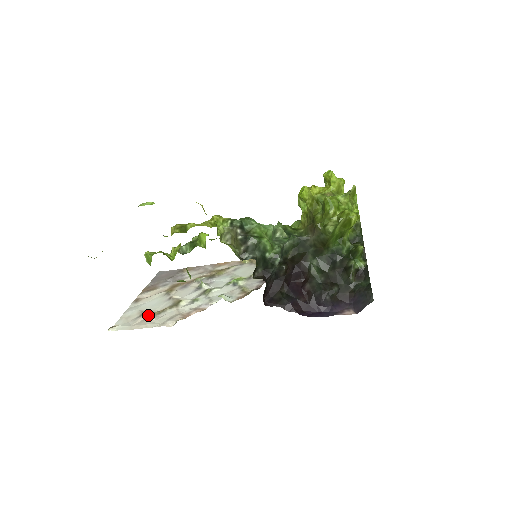
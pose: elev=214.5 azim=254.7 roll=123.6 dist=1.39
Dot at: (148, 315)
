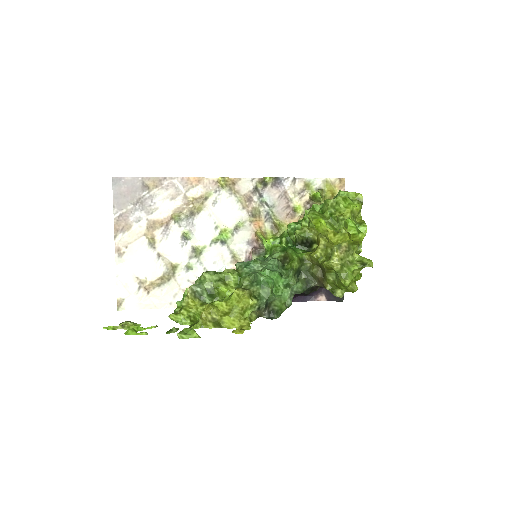
Dot at: (149, 288)
